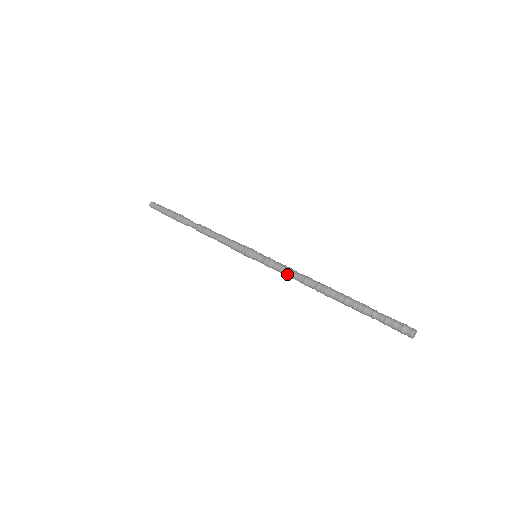
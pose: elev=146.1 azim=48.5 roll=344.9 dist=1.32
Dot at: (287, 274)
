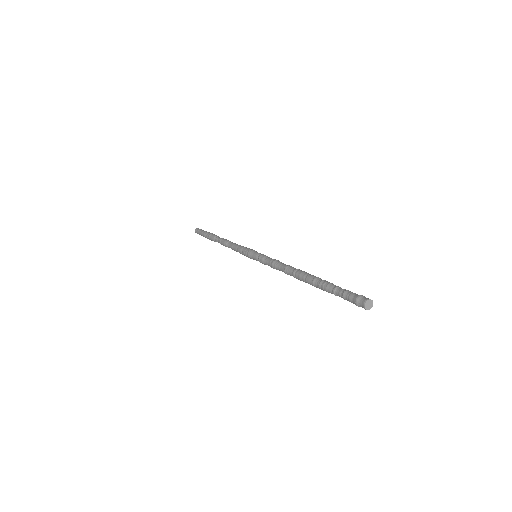
Dot at: (273, 266)
